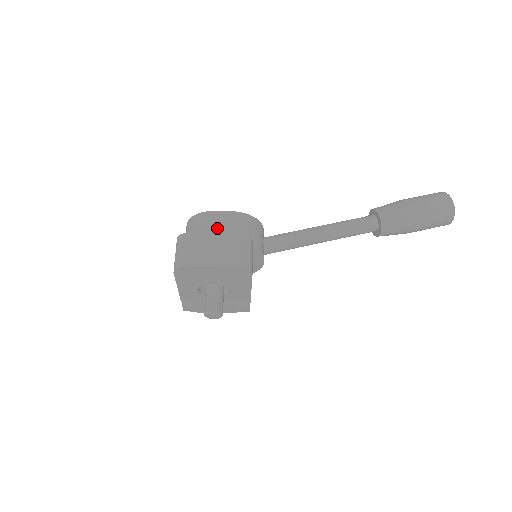
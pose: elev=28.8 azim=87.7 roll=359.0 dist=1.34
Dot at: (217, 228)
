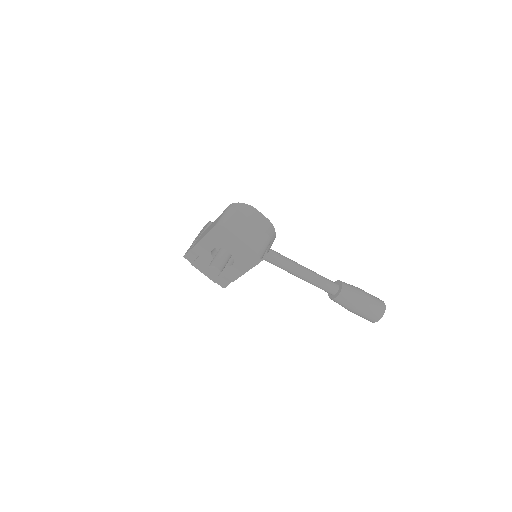
Dot at: (253, 221)
